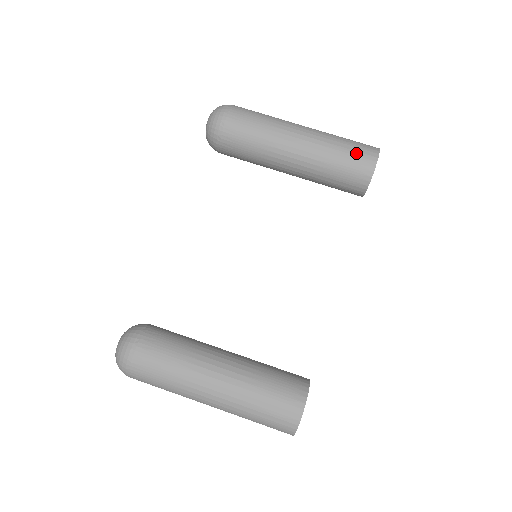
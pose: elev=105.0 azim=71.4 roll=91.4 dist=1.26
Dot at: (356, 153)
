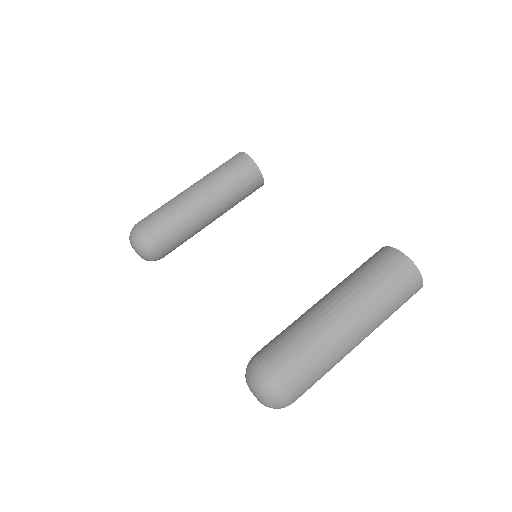
Dot at: (231, 162)
